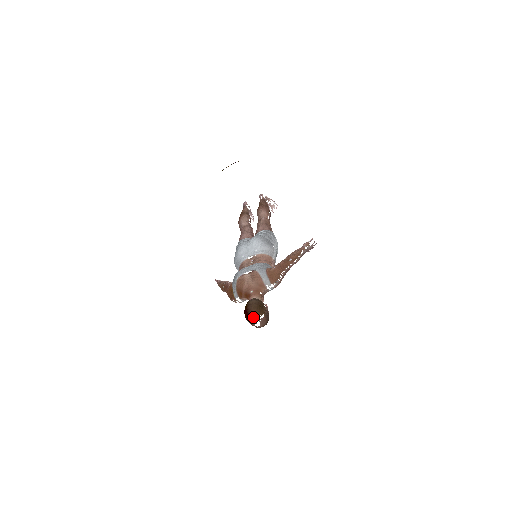
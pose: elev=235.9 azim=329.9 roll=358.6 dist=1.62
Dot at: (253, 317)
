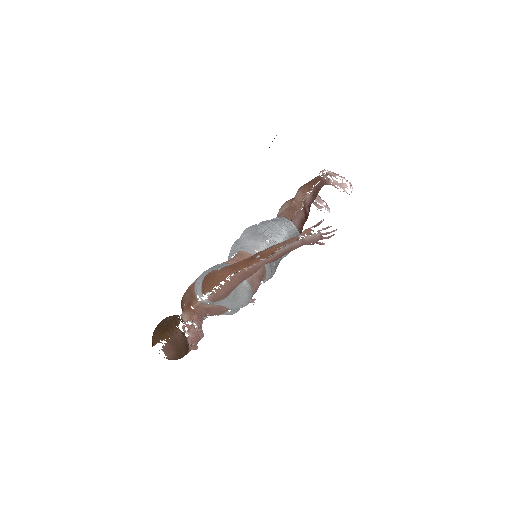
Dot at: (153, 342)
